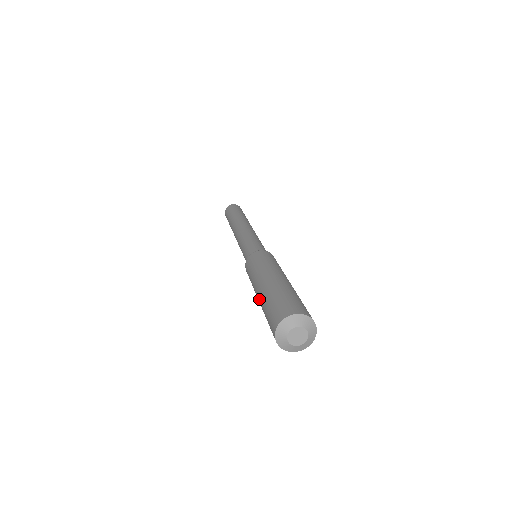
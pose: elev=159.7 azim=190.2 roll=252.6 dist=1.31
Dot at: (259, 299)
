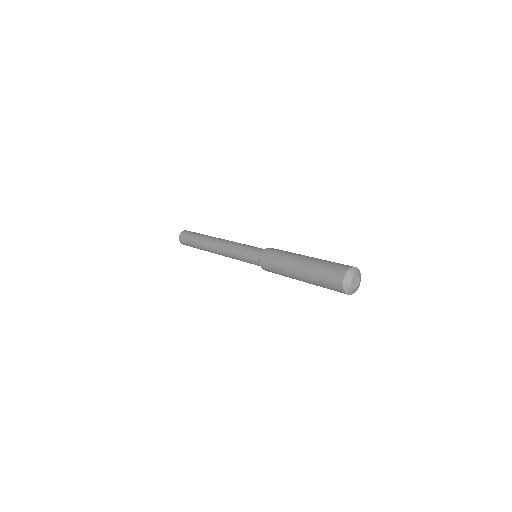
Dot at: (303, 270)
